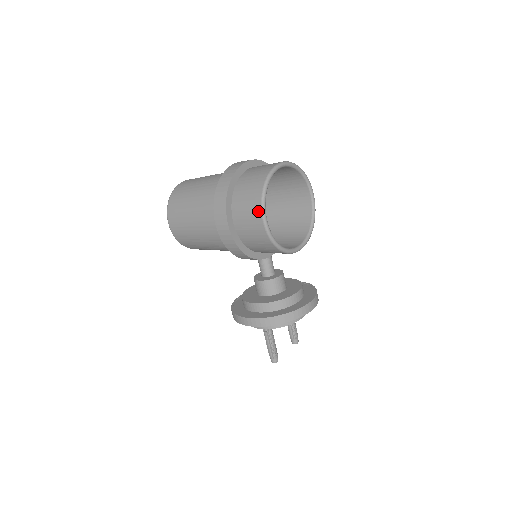
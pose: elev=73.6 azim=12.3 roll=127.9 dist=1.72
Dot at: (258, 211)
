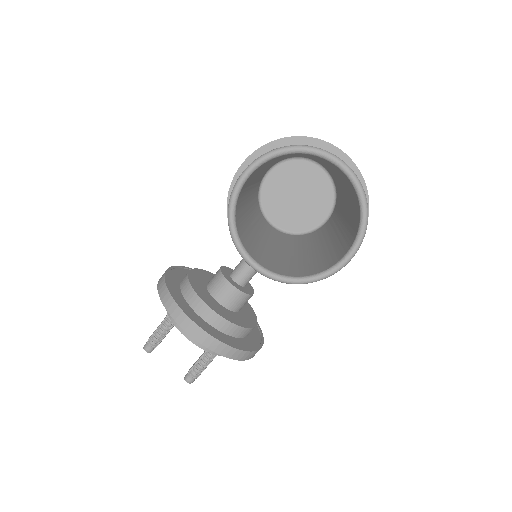
Dot at: (253, 161)
